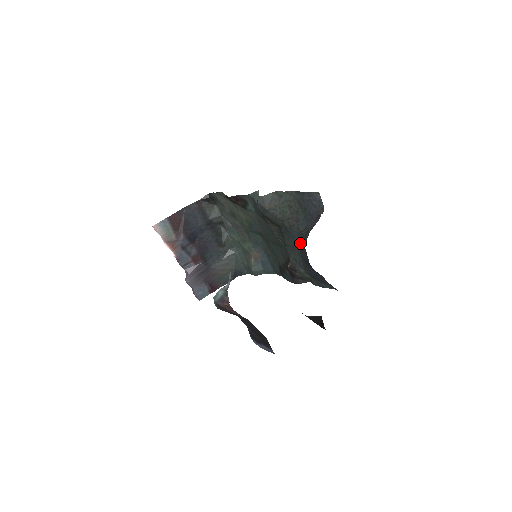
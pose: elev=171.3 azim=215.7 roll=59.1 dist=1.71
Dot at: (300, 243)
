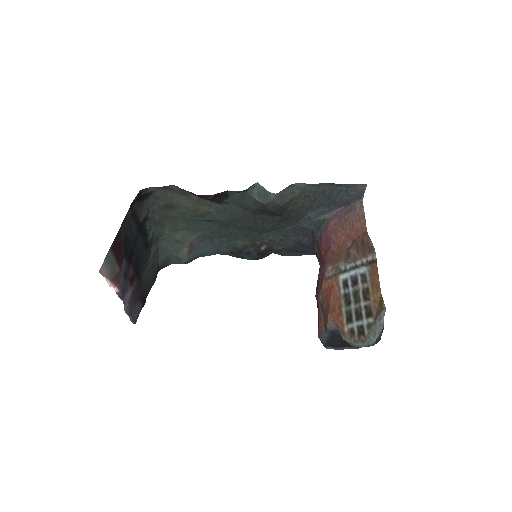
Dot at: (299, 227)
